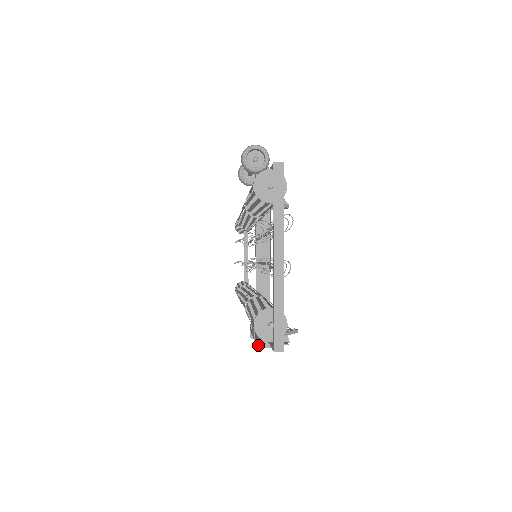
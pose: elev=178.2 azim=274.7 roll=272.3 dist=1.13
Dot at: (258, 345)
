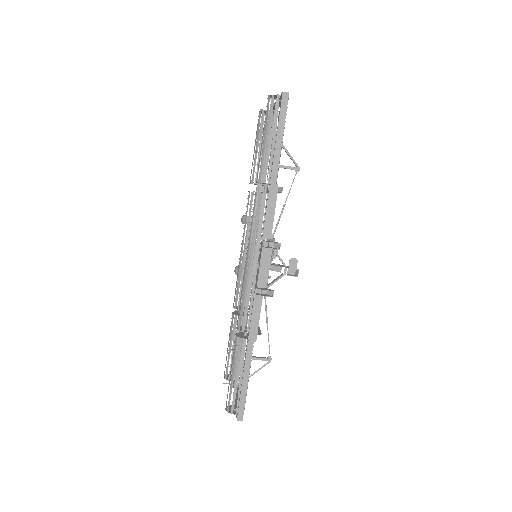
Dot at: (267, 241)
